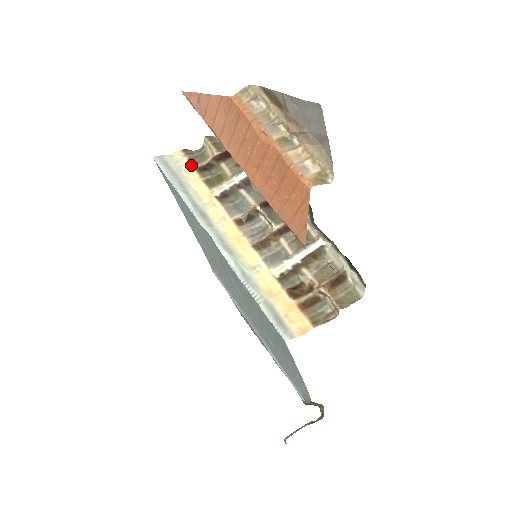
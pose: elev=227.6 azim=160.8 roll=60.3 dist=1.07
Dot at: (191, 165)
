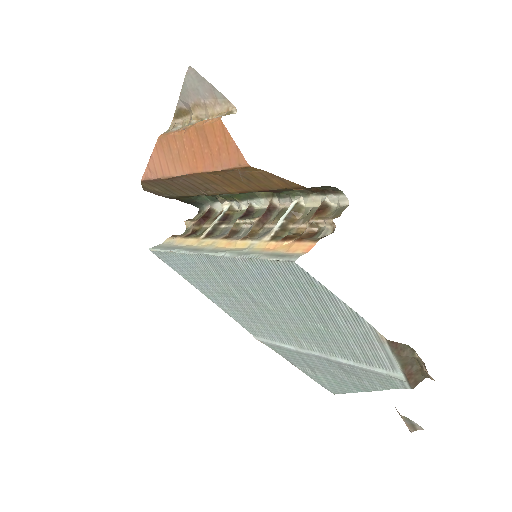
Dot at: (179, 238)
